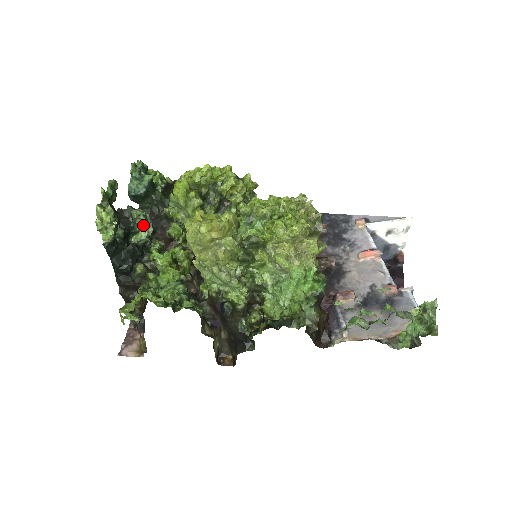
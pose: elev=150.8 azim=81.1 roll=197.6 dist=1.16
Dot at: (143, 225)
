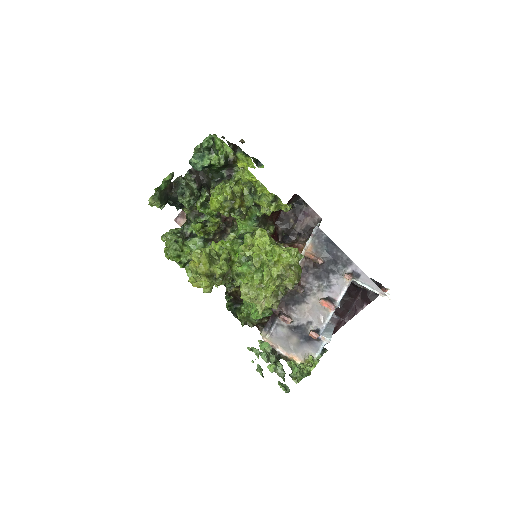
Dot at: (185, 206)
